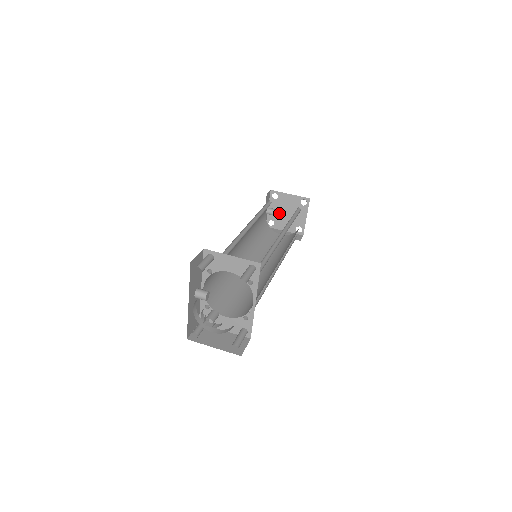
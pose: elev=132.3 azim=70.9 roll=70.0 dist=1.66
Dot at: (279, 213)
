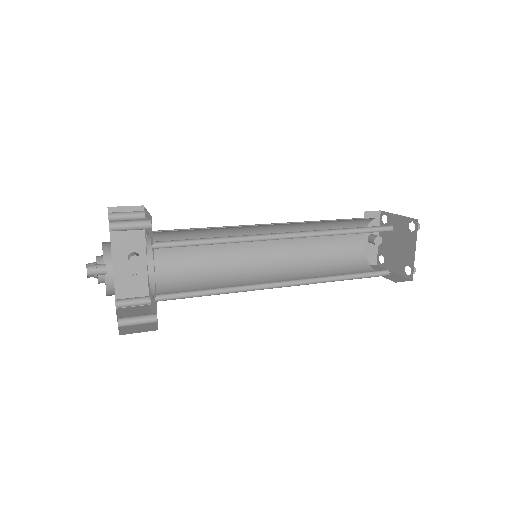
Dot at: (388, 244)
